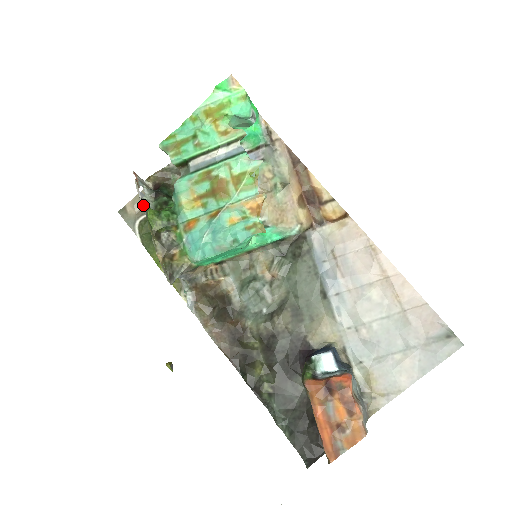
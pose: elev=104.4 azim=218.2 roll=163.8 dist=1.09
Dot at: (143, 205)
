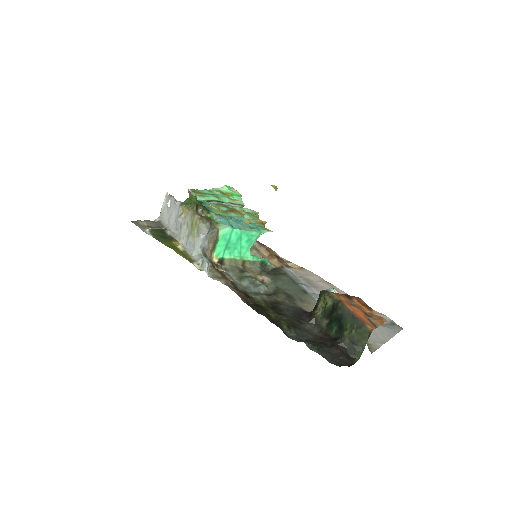
Dot at: (178, 201)
